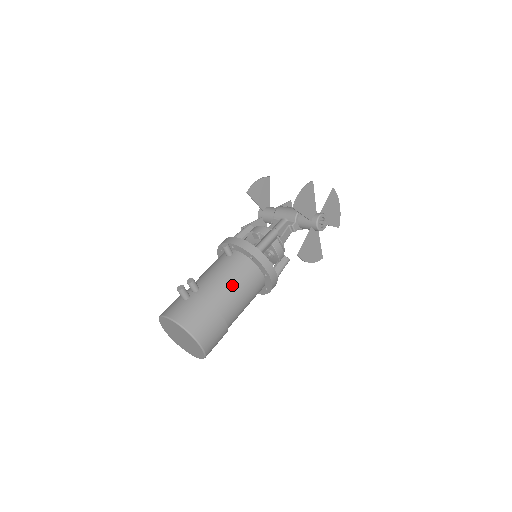
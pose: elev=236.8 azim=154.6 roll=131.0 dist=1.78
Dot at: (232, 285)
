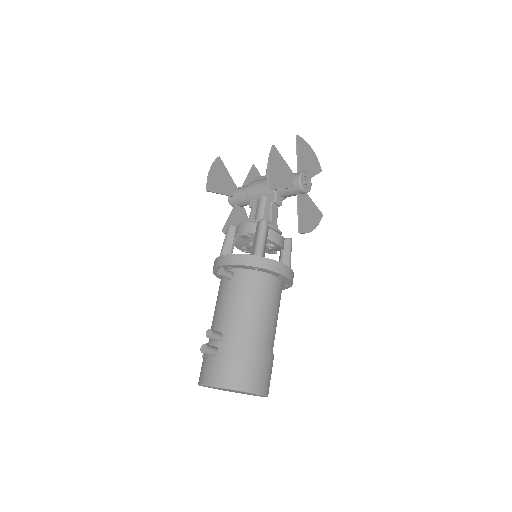
Dot at: (253, 311)
